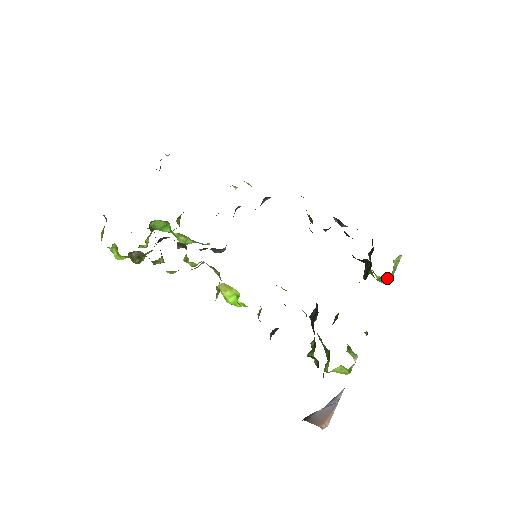
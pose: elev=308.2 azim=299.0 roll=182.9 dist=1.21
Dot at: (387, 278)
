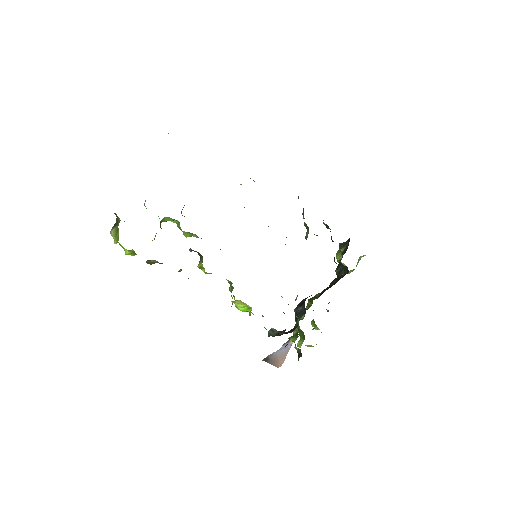
Dot at: (352, 271)
